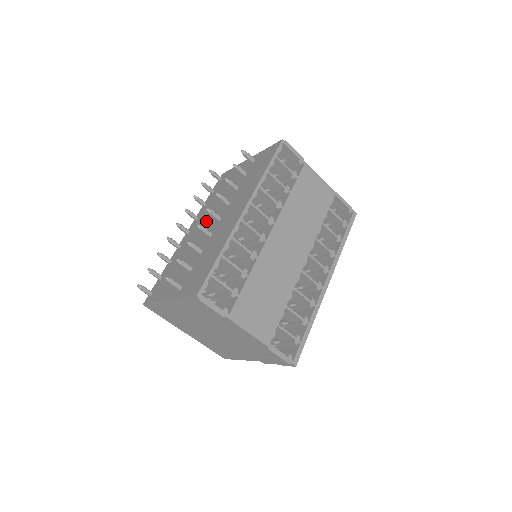
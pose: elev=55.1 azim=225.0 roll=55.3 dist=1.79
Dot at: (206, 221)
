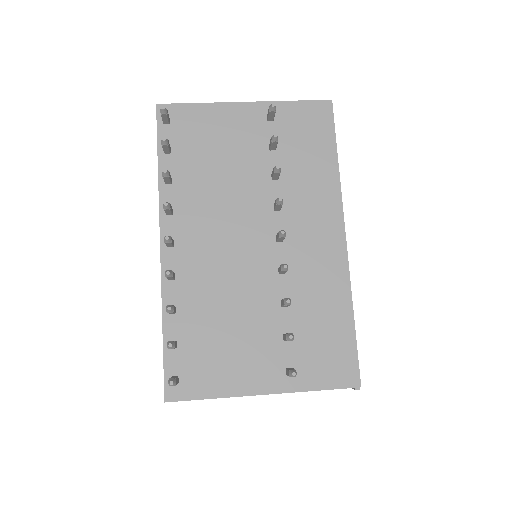
Dot at: (226, 230)
